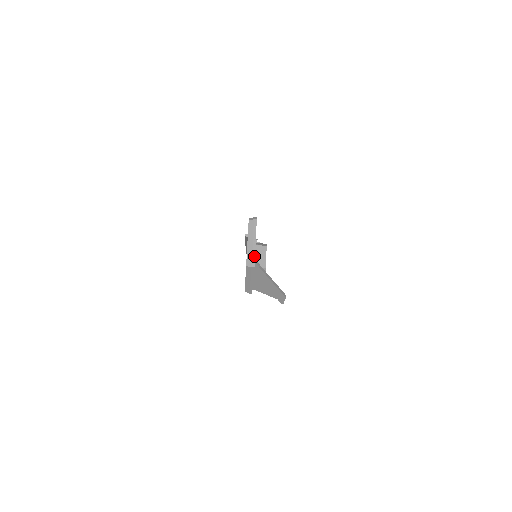
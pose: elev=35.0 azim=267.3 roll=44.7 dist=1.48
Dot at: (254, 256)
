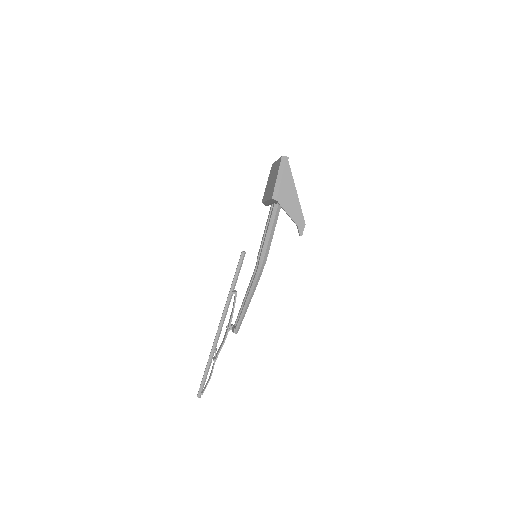
Dot at: occluded
